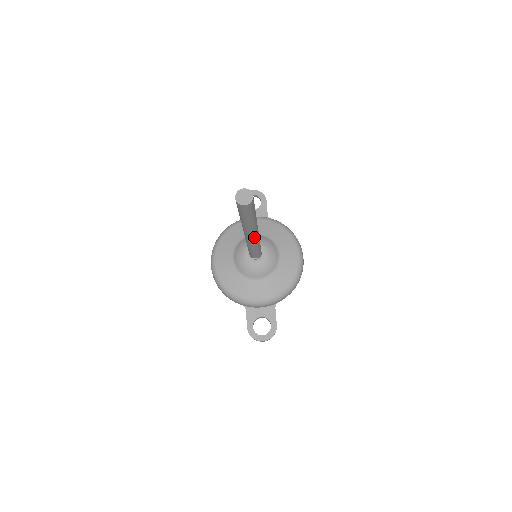
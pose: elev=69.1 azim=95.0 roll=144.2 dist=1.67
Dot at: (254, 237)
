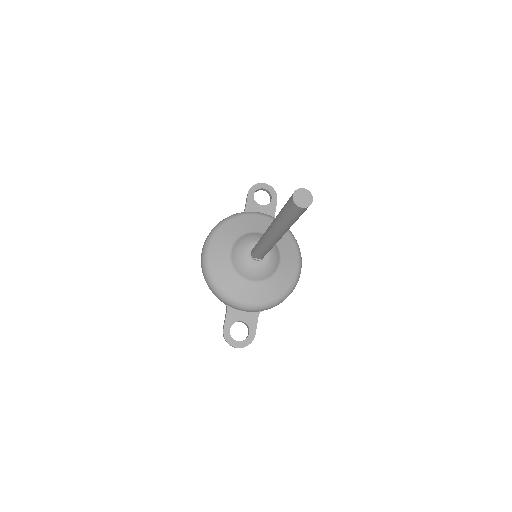
Dot at: (277, 240)
